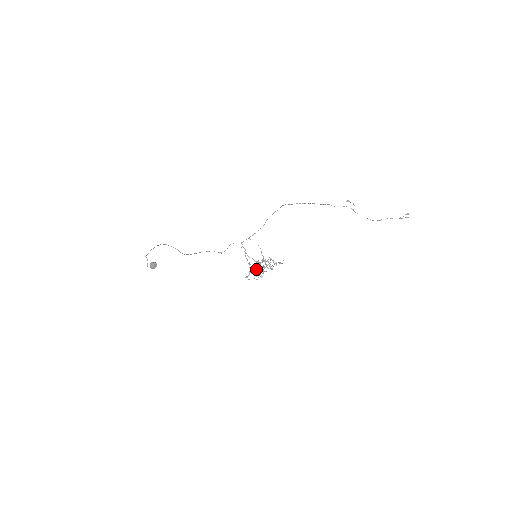
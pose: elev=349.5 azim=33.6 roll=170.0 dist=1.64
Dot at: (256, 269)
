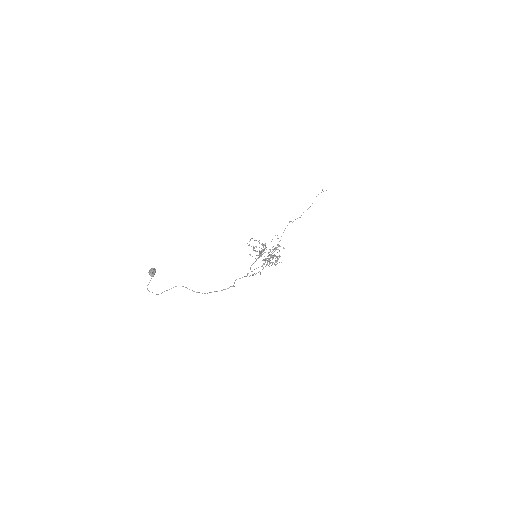
Dot at: (266, 260)
